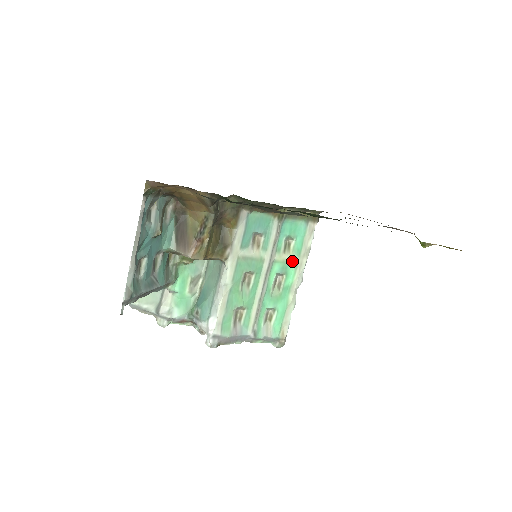
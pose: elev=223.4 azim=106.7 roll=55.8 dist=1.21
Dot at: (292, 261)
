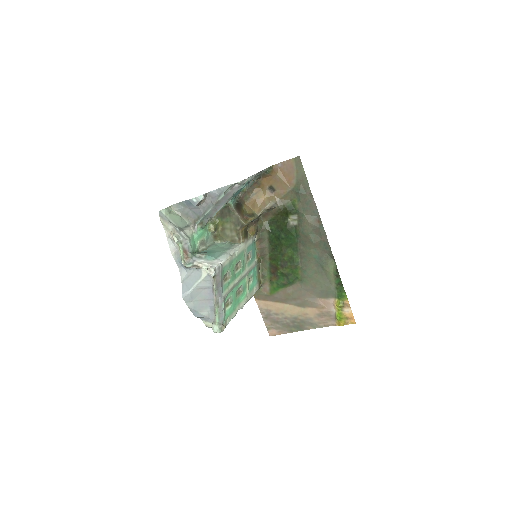
Dot at: (247, 290)
